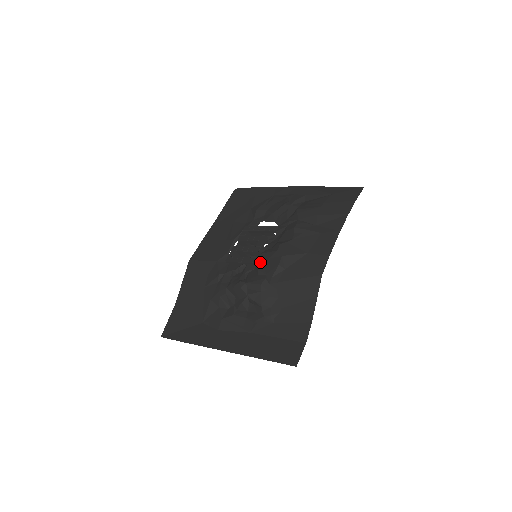
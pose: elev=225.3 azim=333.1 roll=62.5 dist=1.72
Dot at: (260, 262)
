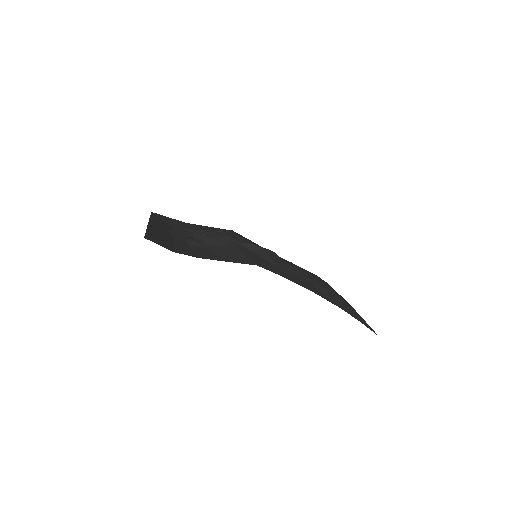
Dot at: occluded
